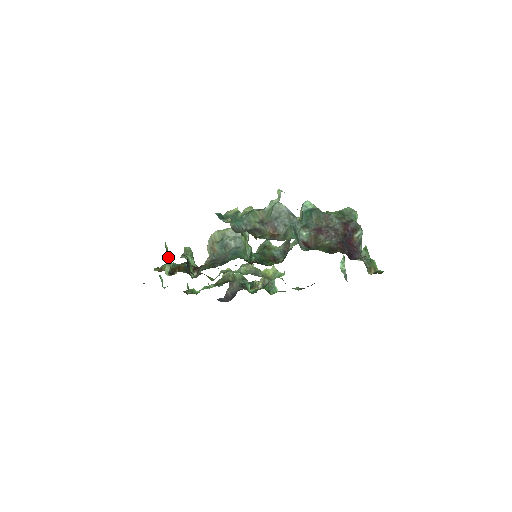
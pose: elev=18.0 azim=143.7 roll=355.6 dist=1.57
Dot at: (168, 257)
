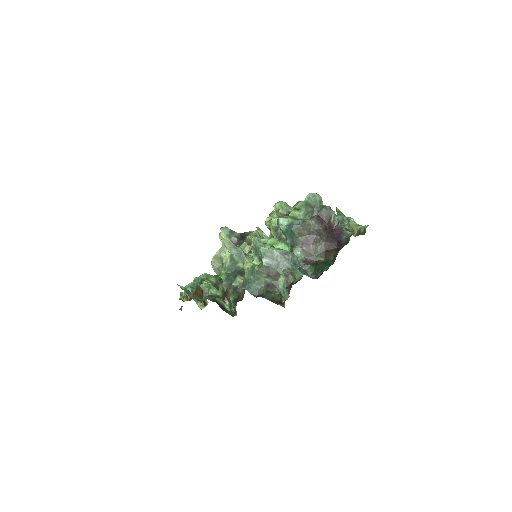
Dot at: (191, 294)
